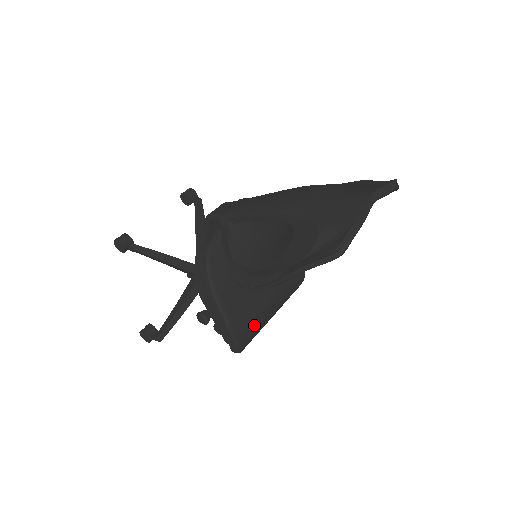
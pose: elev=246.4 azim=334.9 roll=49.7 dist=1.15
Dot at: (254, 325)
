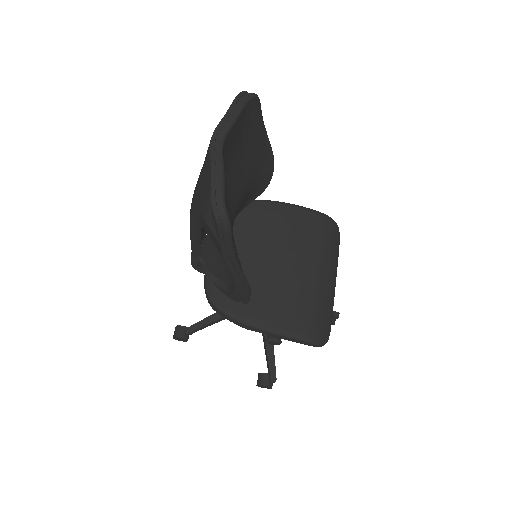
Dot at: (313, 310)
